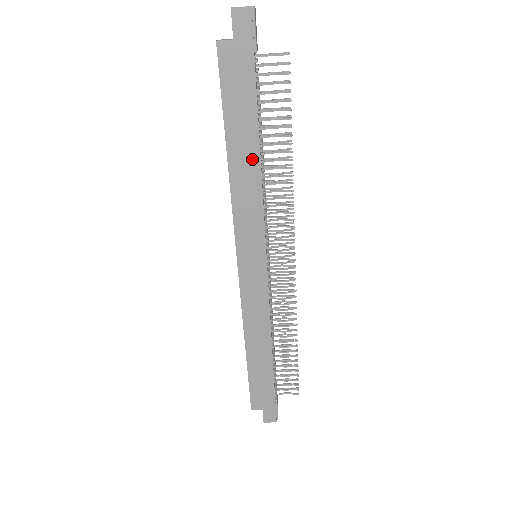
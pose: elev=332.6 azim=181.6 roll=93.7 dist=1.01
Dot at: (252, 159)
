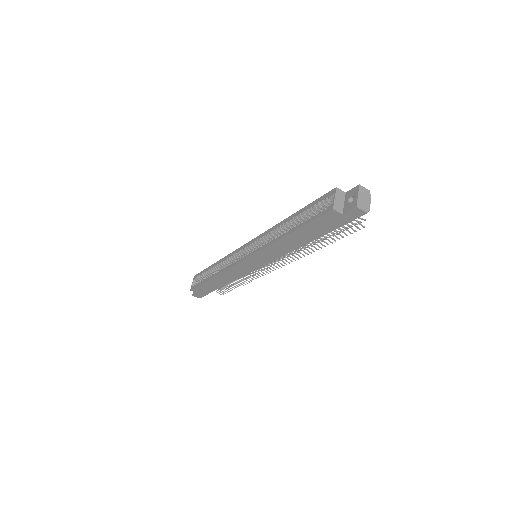
Dot at: (298, 244)
